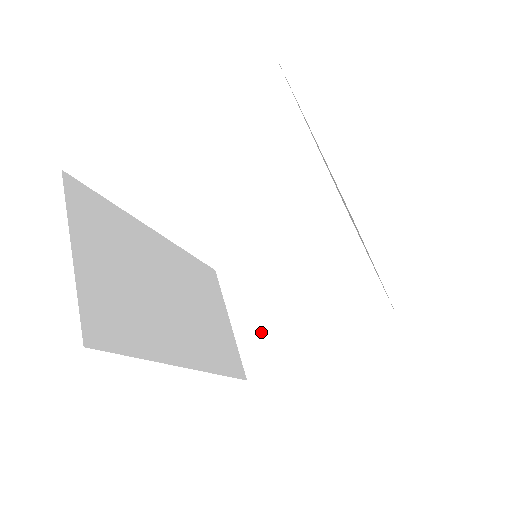
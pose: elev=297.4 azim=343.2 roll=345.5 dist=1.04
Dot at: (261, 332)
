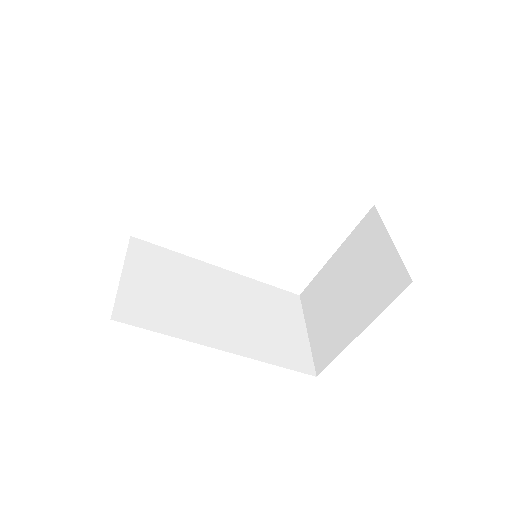
Dot at: (324, 333)
